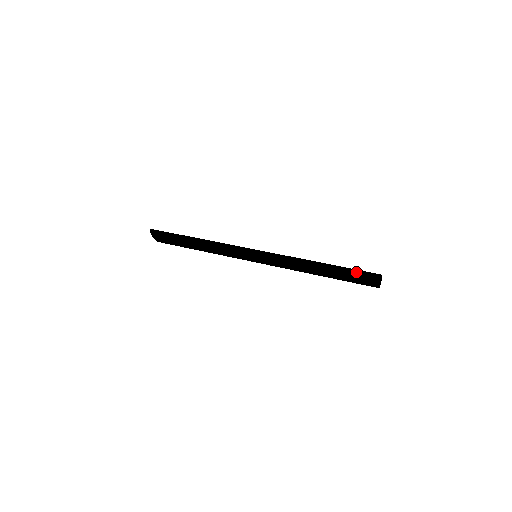
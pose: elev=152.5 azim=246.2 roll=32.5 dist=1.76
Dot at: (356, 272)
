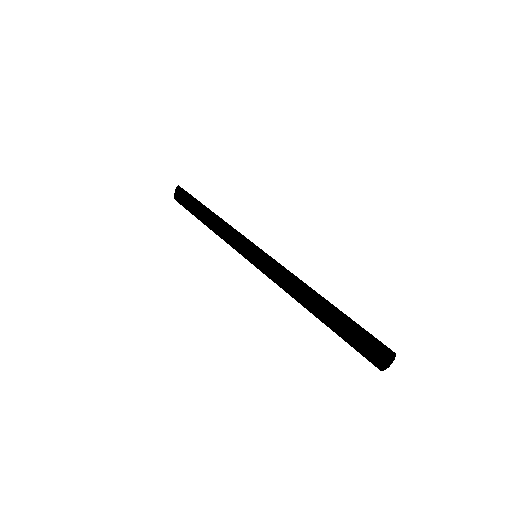
Dot at: occluded
